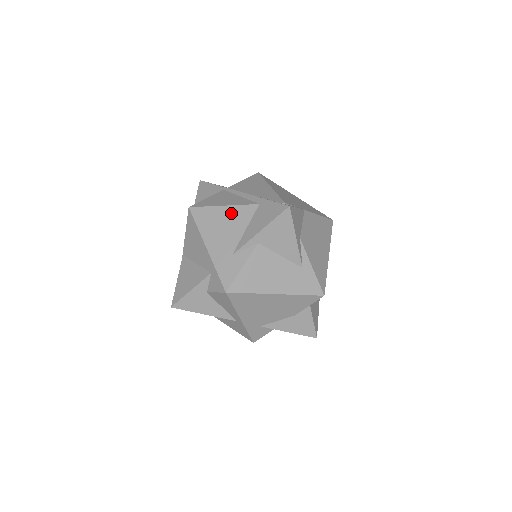
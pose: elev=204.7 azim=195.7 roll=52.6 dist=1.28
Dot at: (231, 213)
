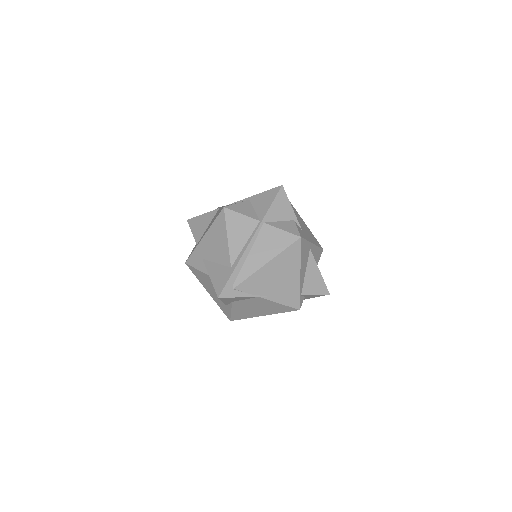
Dot at: (224, 246)
